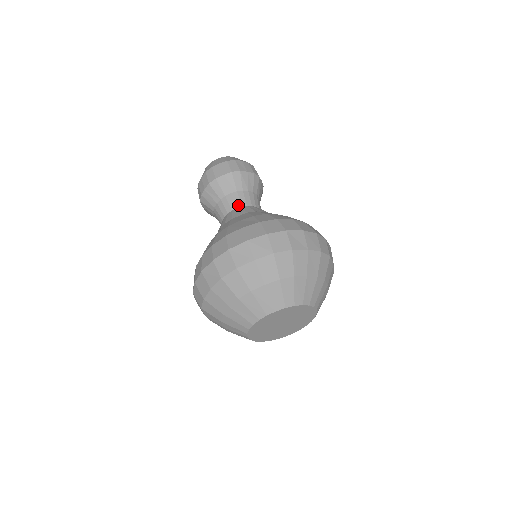
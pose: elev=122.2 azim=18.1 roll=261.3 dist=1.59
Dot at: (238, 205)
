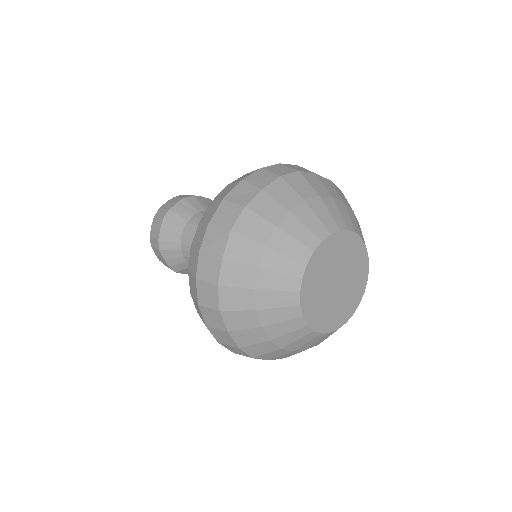
Dot at: occluded
